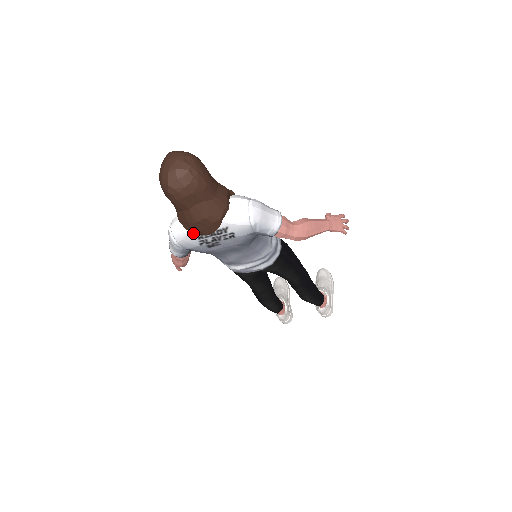
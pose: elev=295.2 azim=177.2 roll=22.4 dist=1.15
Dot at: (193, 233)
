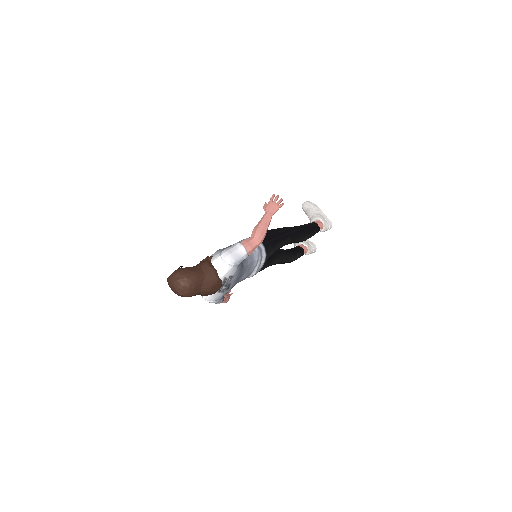
Dot at: (214, 294)
